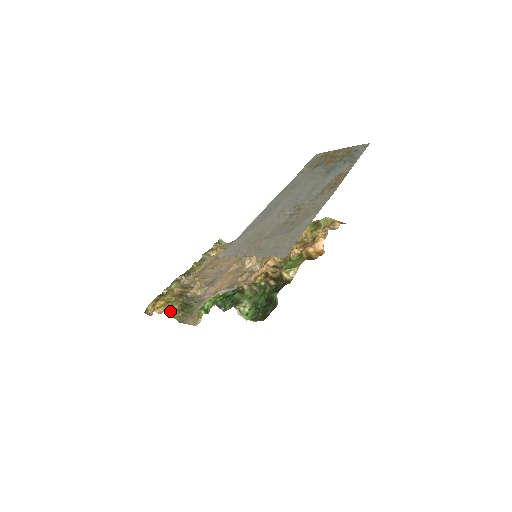
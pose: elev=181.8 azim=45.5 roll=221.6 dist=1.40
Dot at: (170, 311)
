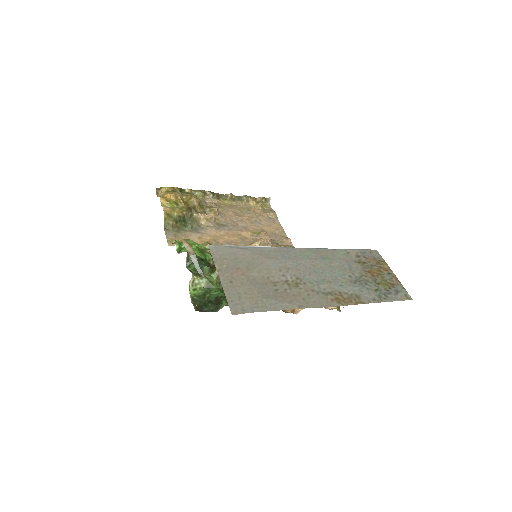
Dot at: (168, 212)
